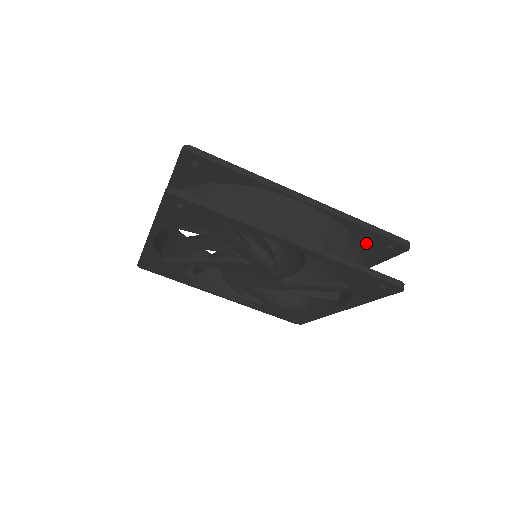
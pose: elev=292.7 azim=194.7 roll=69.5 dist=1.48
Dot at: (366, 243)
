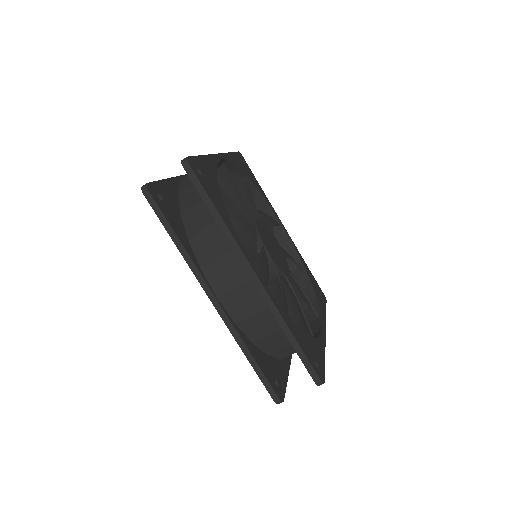
Dot at: occluded
